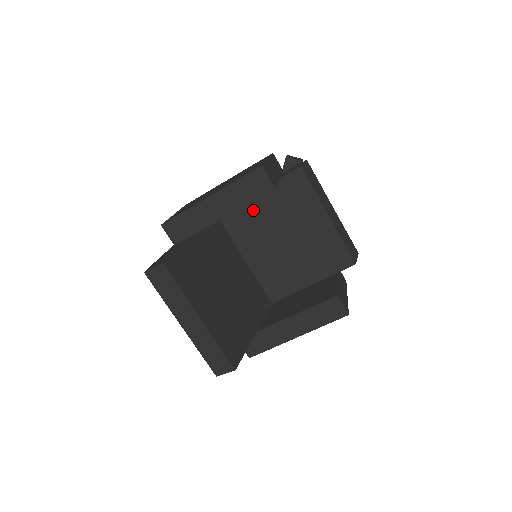
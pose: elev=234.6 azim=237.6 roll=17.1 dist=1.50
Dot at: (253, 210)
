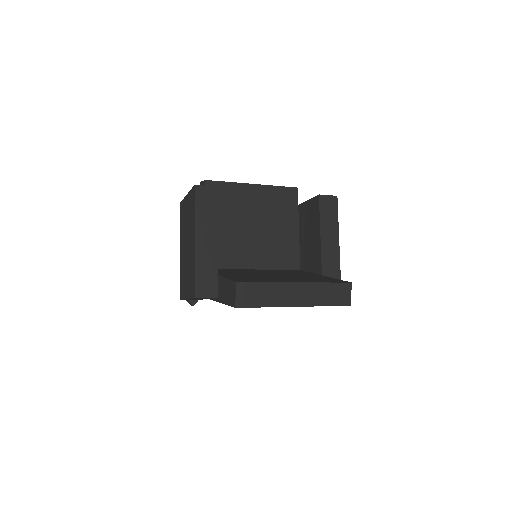
Dot at: (218, 237)
